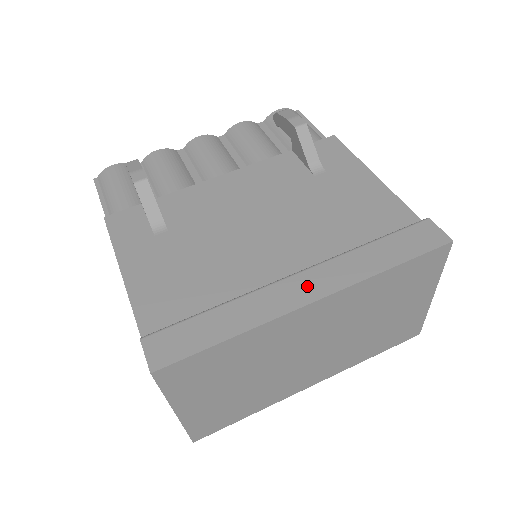
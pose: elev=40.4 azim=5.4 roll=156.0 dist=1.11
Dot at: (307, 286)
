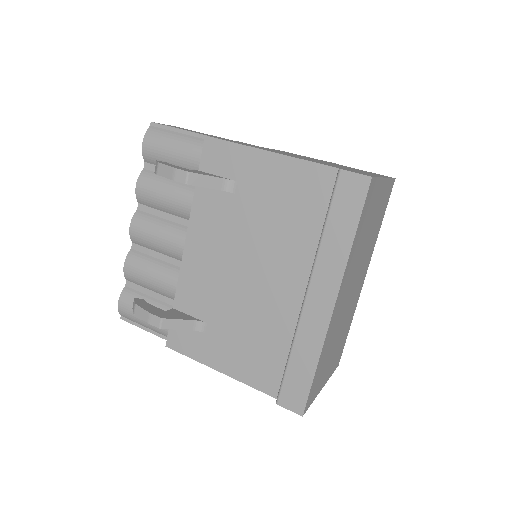
Dot at: (321, 298)
